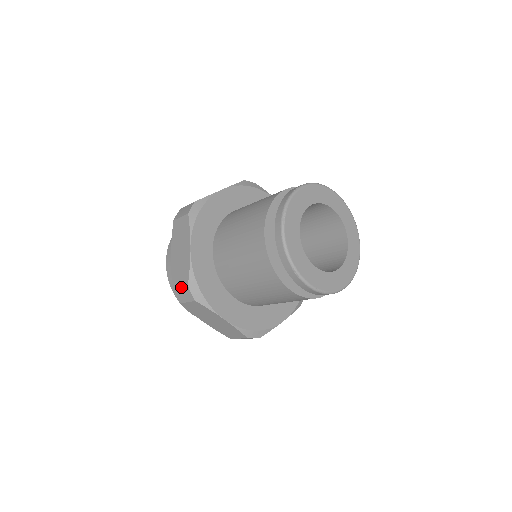
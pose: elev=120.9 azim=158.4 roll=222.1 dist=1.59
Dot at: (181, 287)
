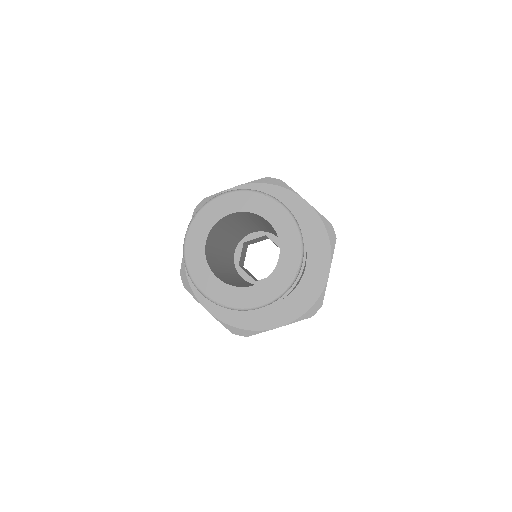
Dot at: occluded
